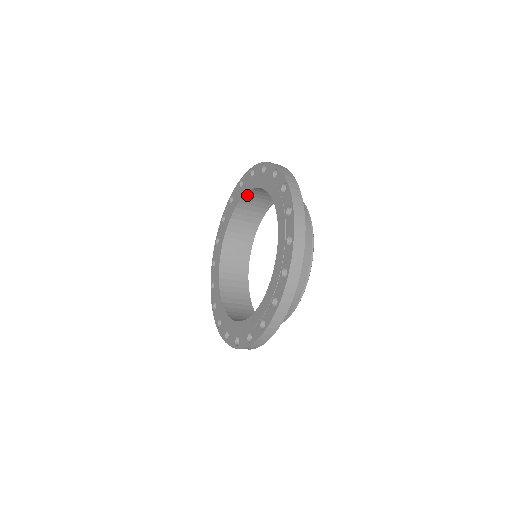
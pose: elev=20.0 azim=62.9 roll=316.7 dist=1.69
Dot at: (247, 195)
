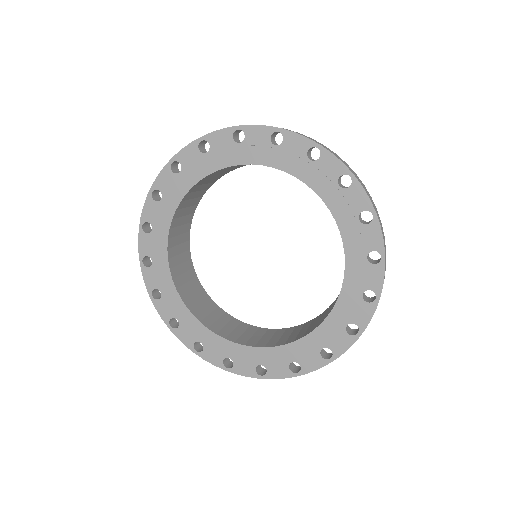
Dot at: (252, 164)
